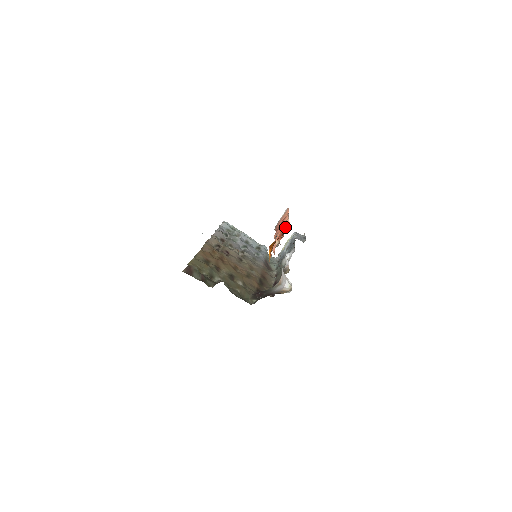
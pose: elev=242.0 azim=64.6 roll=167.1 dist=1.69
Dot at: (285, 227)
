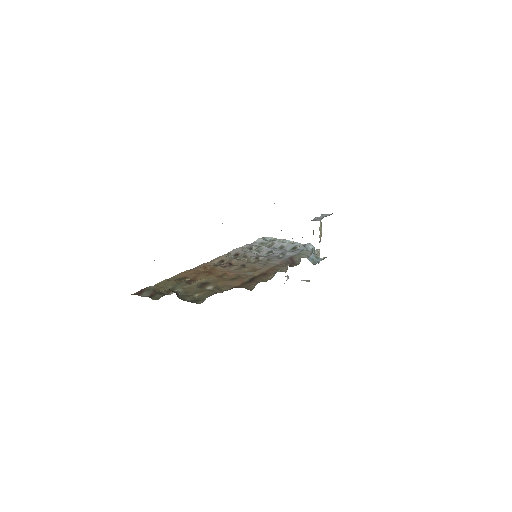
Dot at: occluded
